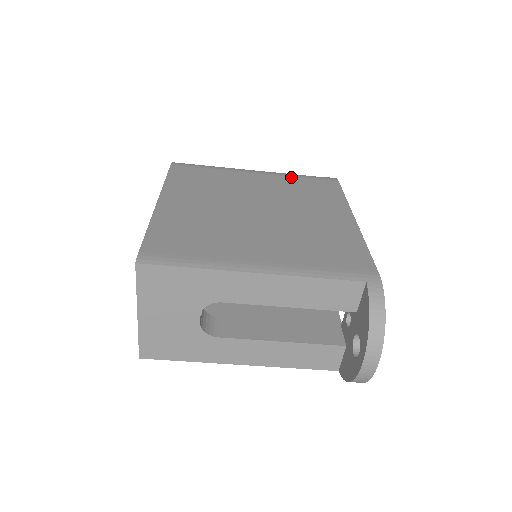
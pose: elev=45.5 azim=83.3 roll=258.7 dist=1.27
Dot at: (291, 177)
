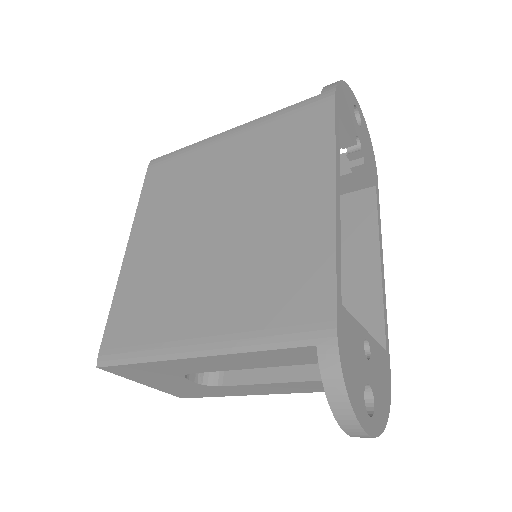
Dot at: (270, 123)
